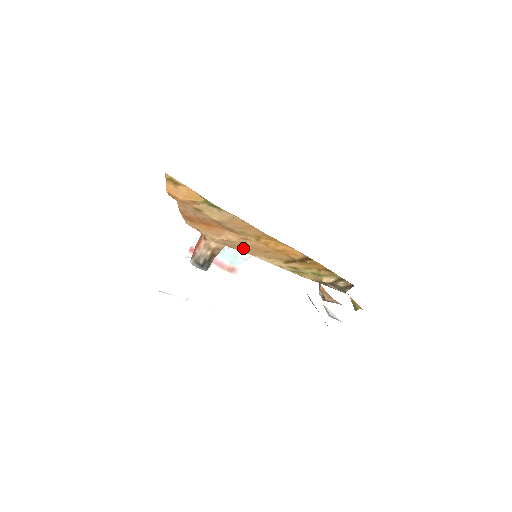
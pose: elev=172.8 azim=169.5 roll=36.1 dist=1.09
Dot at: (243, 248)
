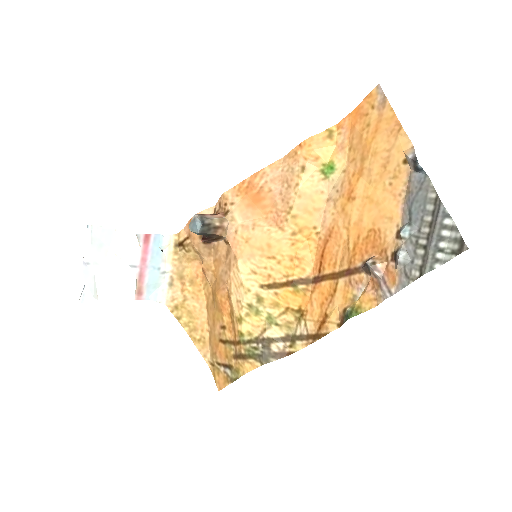
Dot at: (250, 244)
